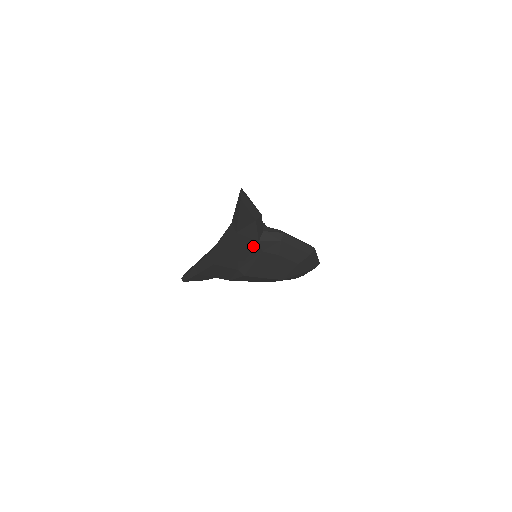
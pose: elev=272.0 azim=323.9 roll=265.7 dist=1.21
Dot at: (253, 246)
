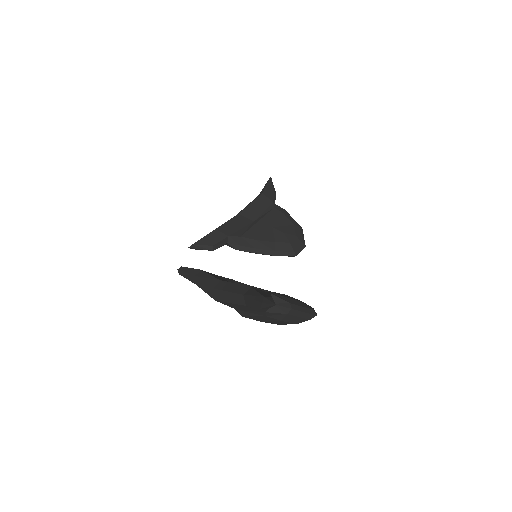
Dot at: (258, 311)
